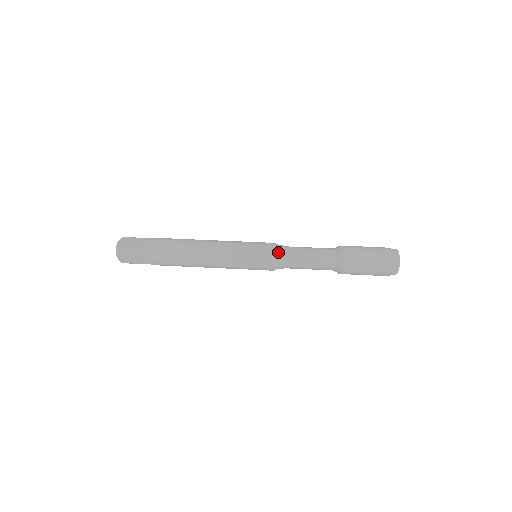
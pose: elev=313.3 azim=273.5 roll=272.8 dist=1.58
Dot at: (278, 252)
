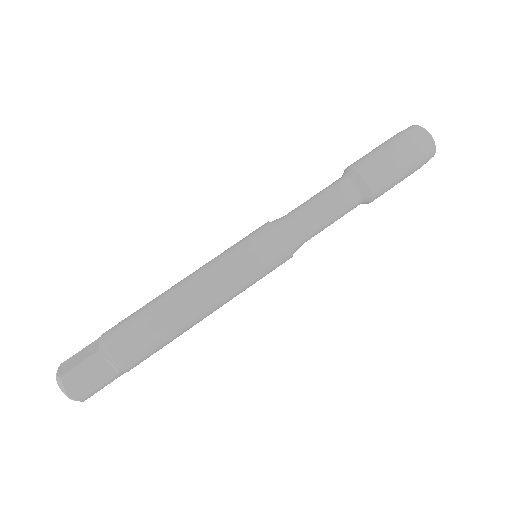
Dot at: (294, 248)
